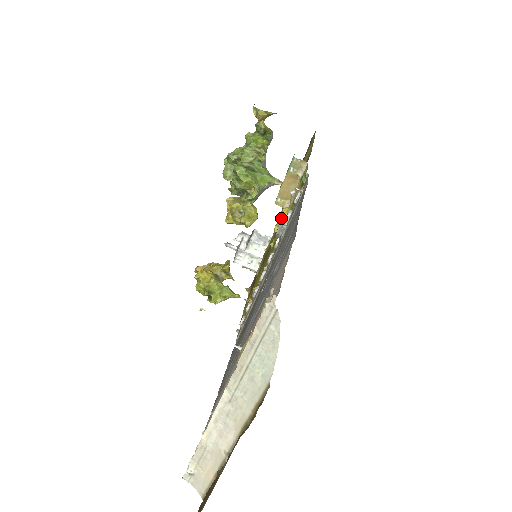
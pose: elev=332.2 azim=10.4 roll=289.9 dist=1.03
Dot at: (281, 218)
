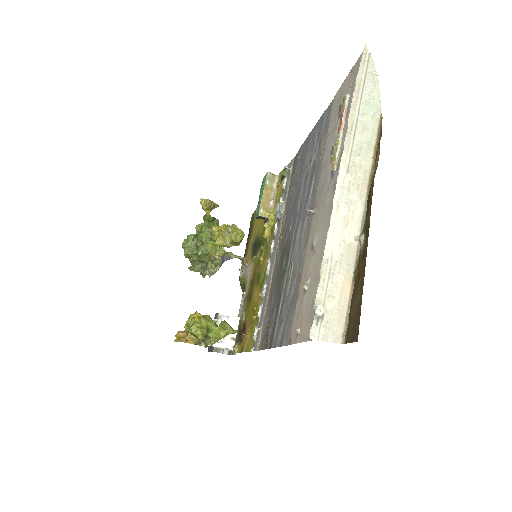
Dot at: (270, 217)
